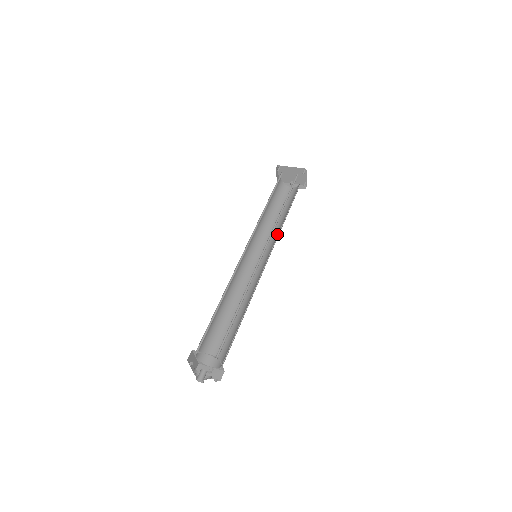
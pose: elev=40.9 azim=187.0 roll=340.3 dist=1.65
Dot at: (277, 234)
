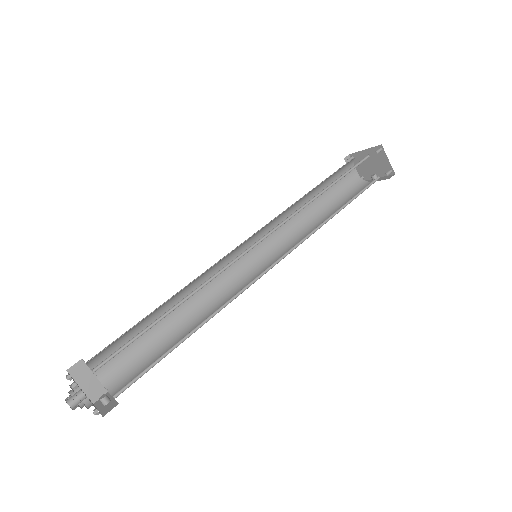
Dot at: occluded
